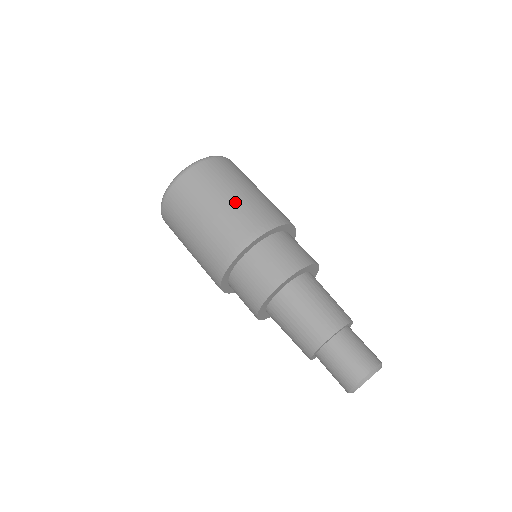
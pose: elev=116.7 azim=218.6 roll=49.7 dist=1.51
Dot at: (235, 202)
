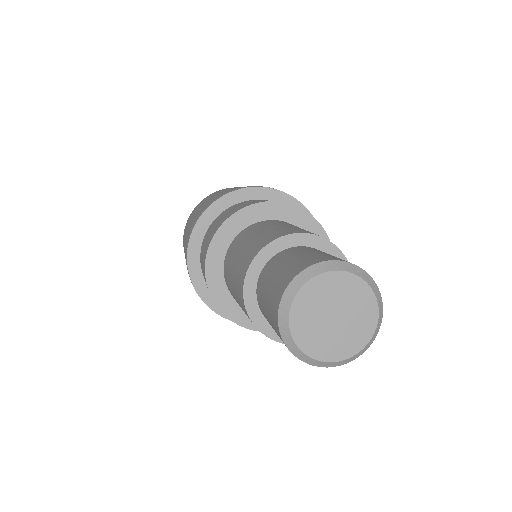
Dot at: occluded
